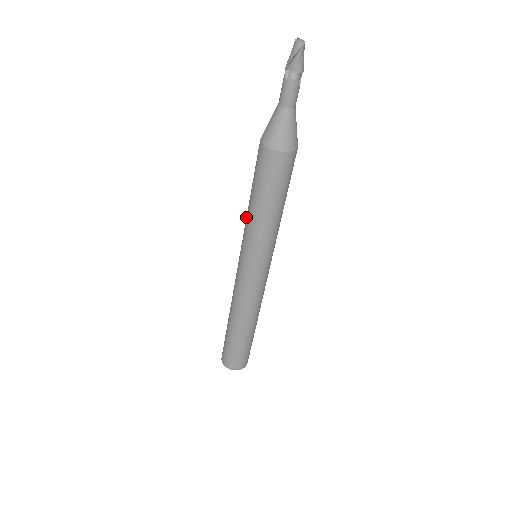
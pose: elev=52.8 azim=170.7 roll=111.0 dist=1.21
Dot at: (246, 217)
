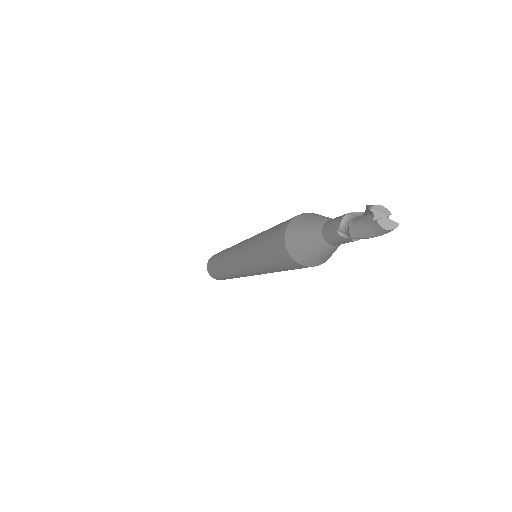
Dot at: (257, 268)
